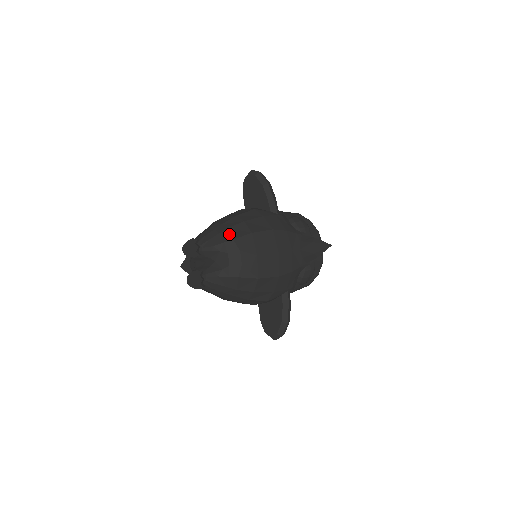
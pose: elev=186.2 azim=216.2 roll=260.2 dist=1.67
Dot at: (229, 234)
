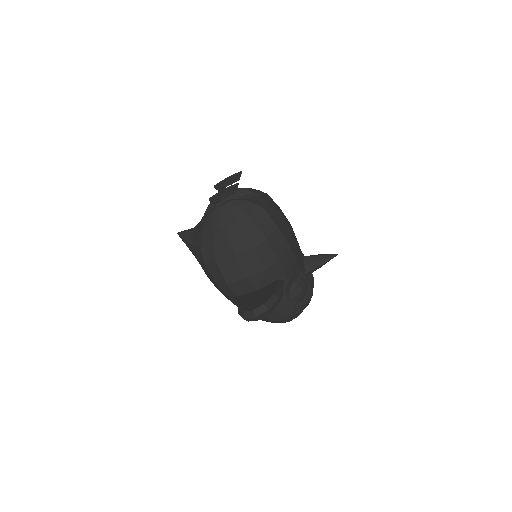
Dot at: occluded
